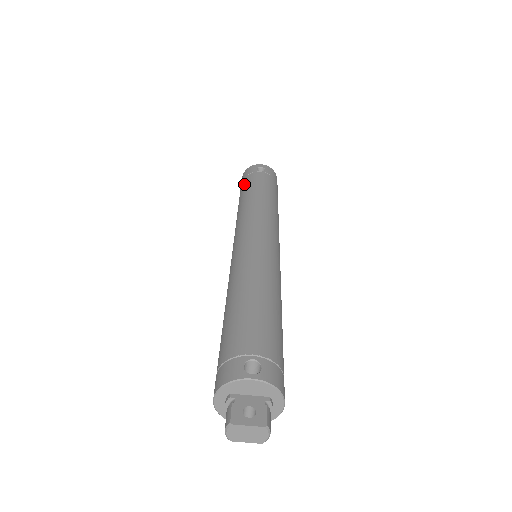
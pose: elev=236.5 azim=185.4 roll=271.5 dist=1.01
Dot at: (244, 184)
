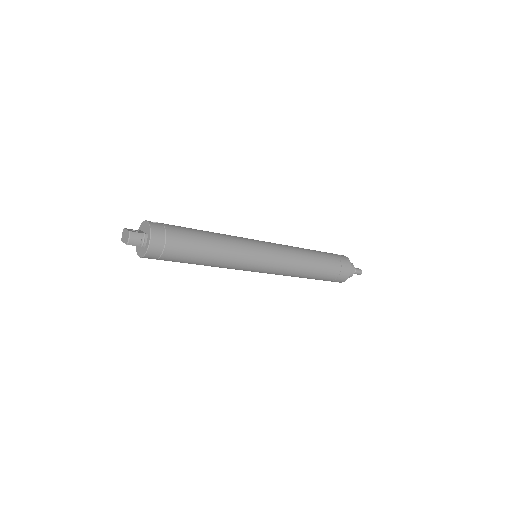
Dot at: occluded
